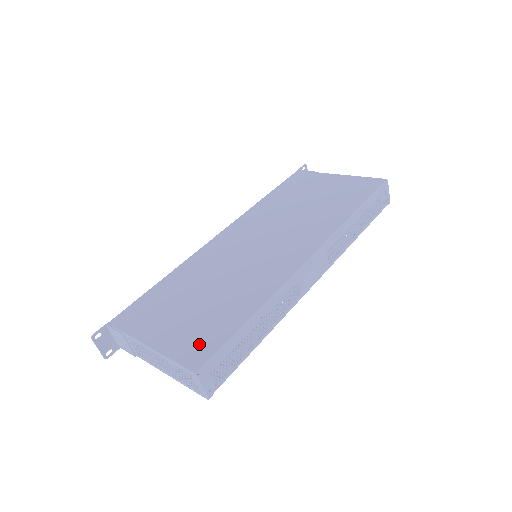
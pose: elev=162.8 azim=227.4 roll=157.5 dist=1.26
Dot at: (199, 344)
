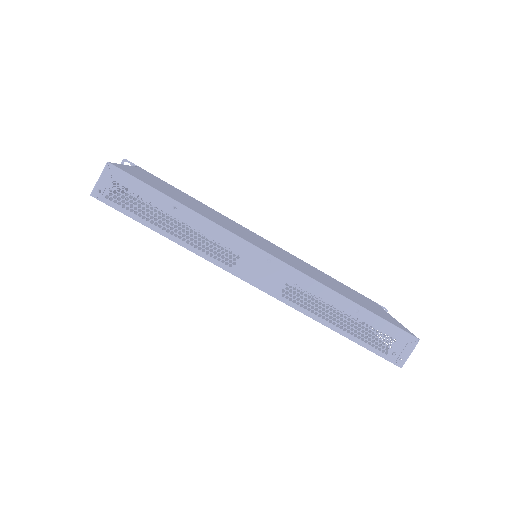
Dot at: (139, 176)
